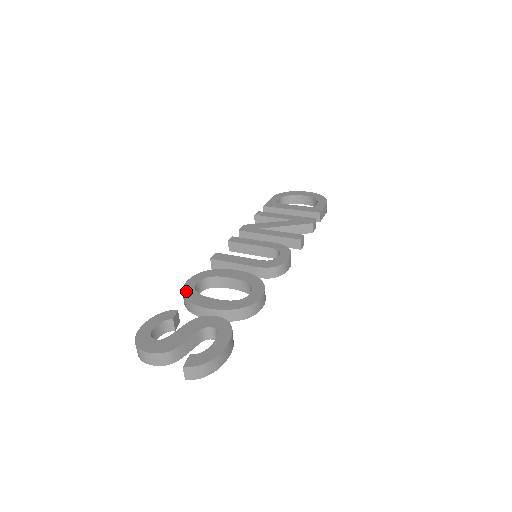
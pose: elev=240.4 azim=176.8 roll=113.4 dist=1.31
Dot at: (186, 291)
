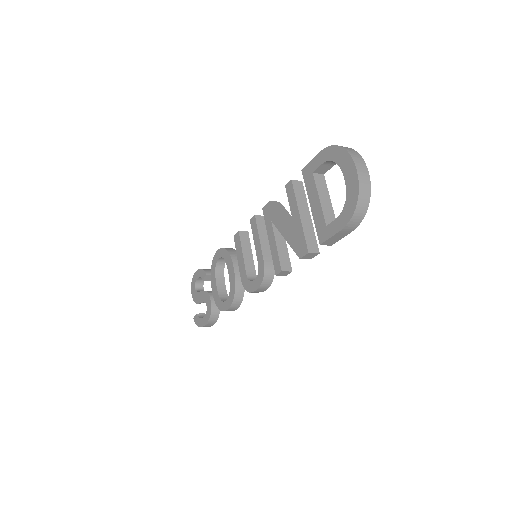
Dot at: (213, 261)
